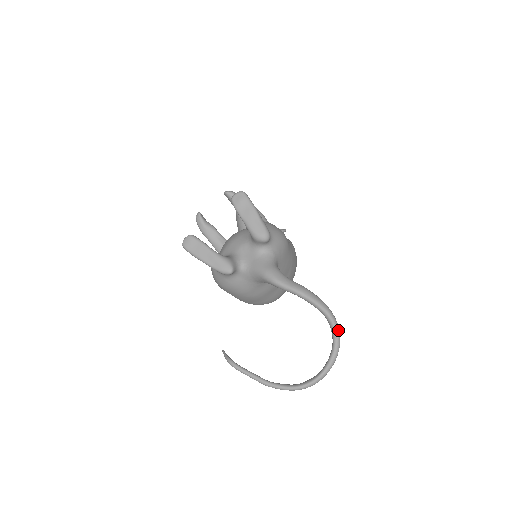
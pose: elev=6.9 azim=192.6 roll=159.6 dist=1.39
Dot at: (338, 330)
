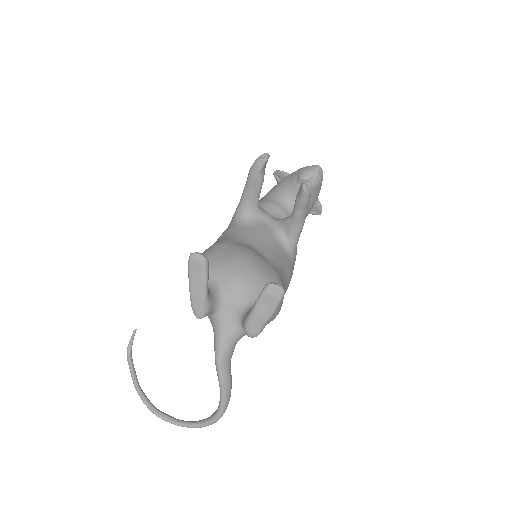
Dot at: occluded
